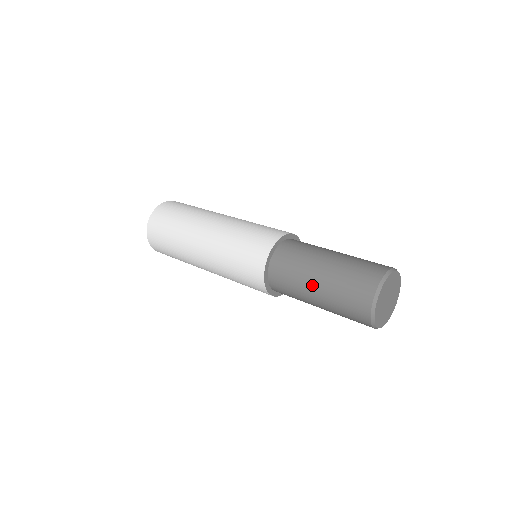
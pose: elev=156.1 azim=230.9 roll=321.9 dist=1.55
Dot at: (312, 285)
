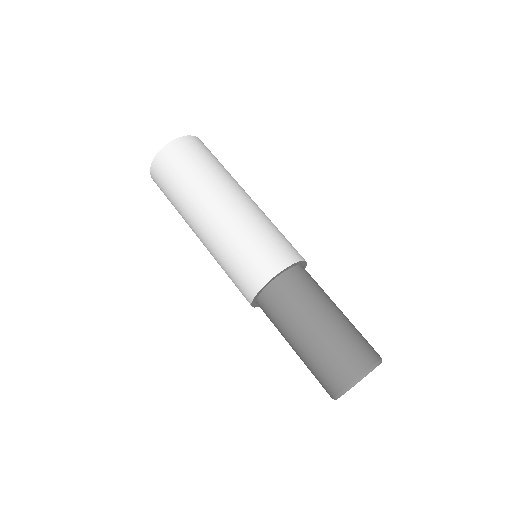
Dot at: (306, 327)
